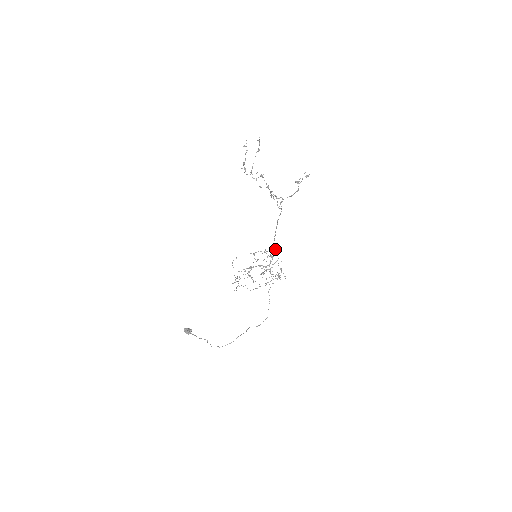
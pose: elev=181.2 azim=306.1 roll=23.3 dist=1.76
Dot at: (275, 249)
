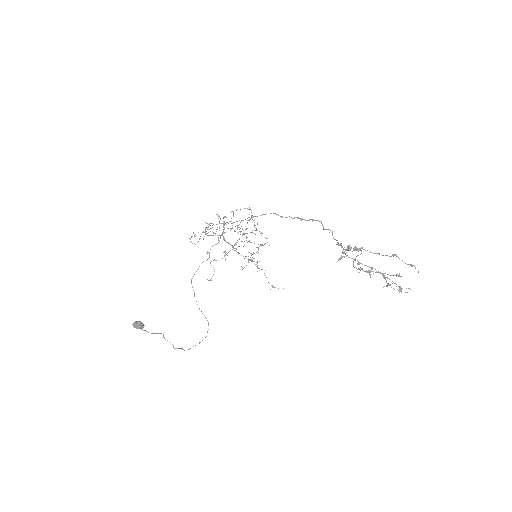
Dot at: occluded
